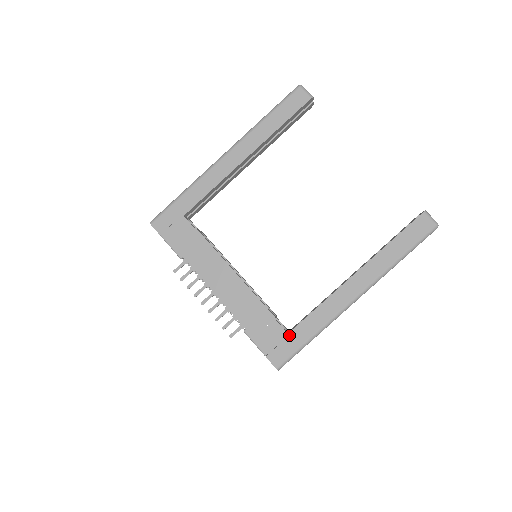
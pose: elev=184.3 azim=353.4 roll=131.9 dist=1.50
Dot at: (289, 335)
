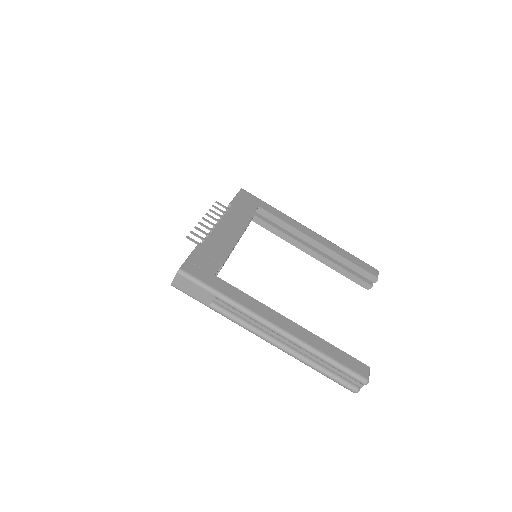
Dot at: (214, 276)
